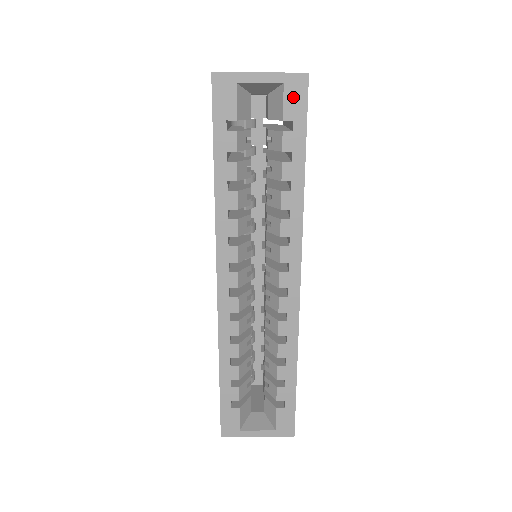
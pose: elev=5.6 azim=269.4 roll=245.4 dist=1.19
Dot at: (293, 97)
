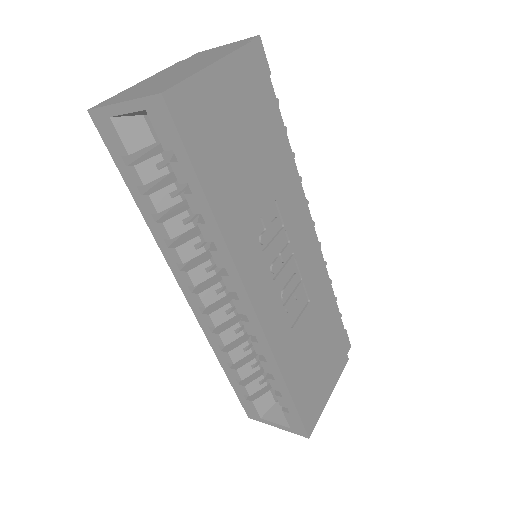
Dot at: (161, 124)
